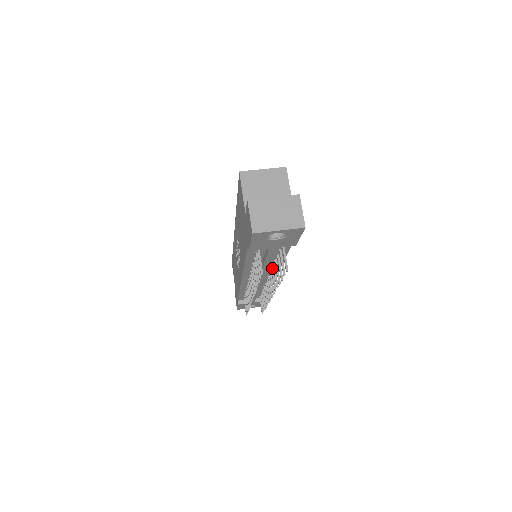
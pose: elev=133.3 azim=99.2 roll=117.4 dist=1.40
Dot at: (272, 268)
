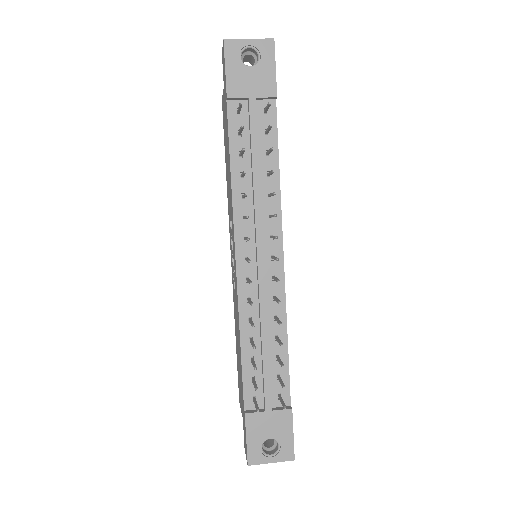
Dot at: (270, 215)
